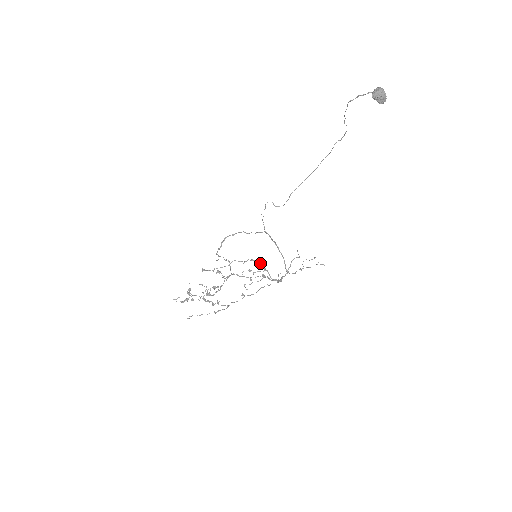
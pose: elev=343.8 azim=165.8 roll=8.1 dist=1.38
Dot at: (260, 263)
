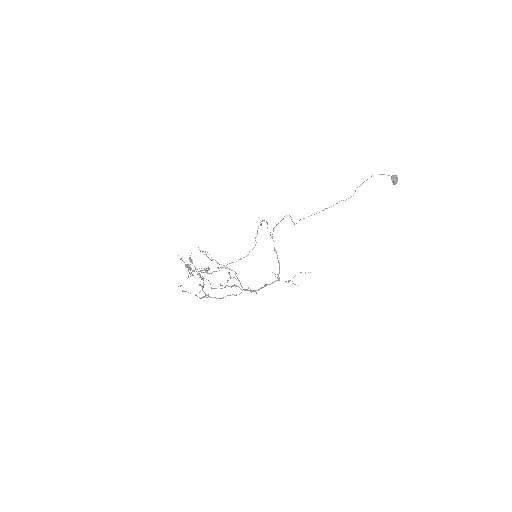
Dot at: (235, 272)
